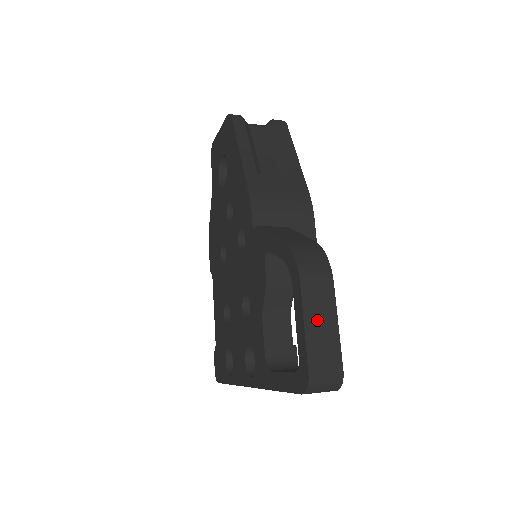
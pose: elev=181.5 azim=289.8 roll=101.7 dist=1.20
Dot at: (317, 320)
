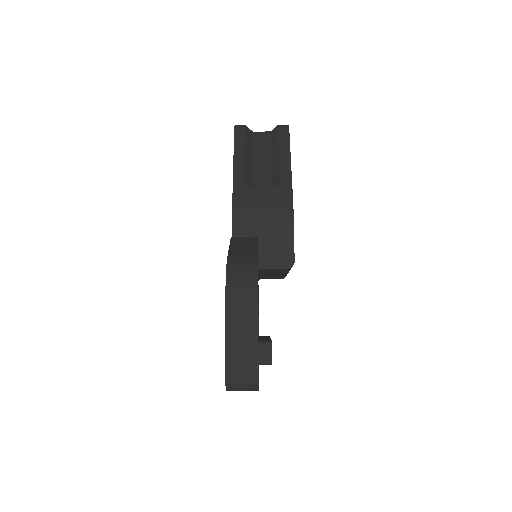
Dot at: (238, 330)
